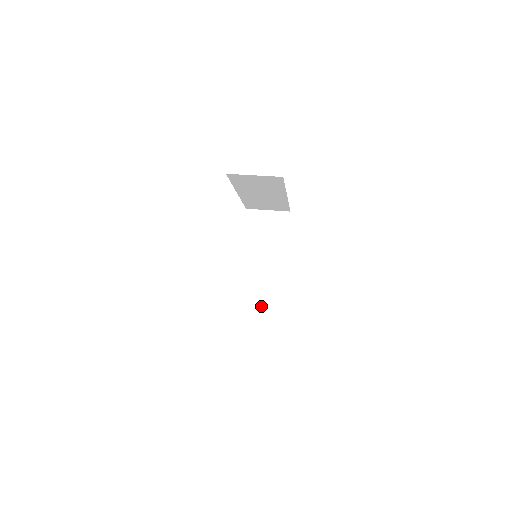
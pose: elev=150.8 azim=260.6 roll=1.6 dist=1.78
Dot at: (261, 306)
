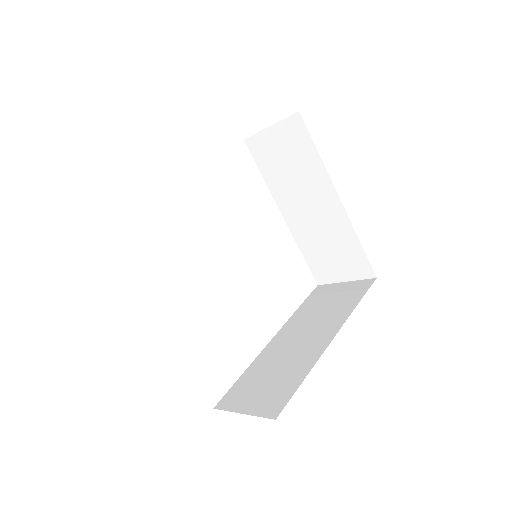
Dot at: (261, 393)
